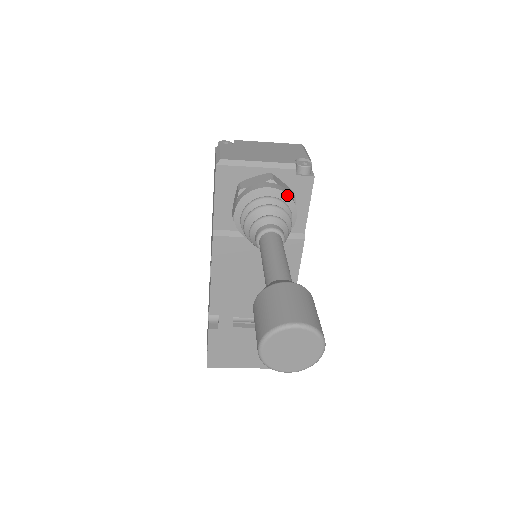
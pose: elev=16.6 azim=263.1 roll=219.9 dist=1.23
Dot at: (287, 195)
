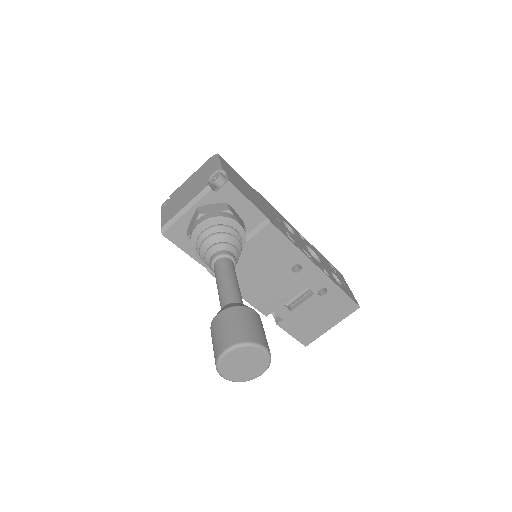
Dot at: (215, 217)
